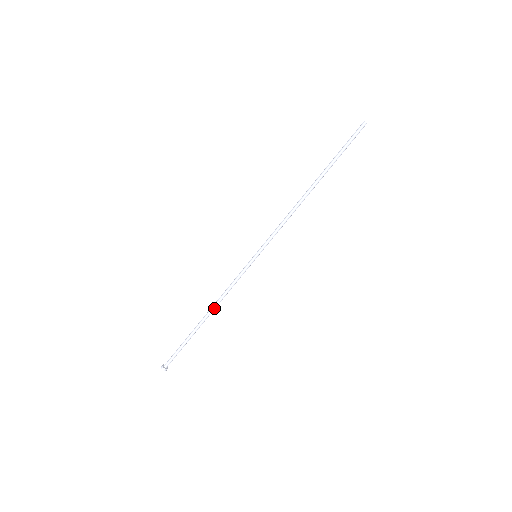
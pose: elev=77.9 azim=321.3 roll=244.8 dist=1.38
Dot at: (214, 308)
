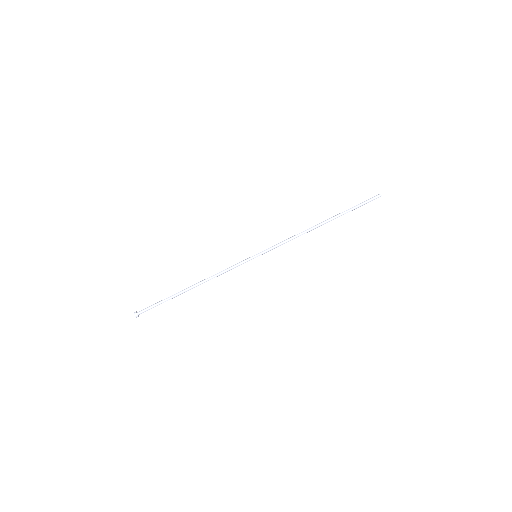
Dot at: (203, 282)
